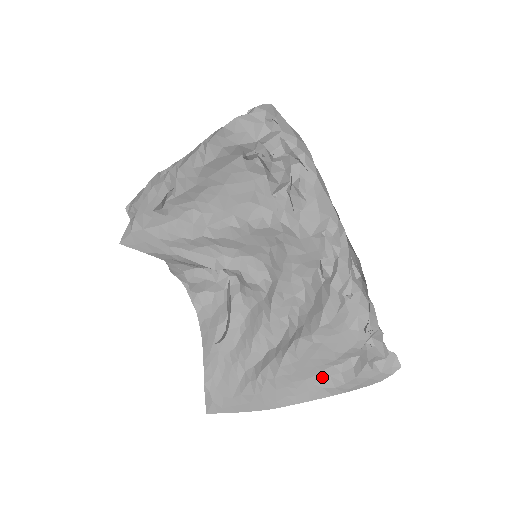
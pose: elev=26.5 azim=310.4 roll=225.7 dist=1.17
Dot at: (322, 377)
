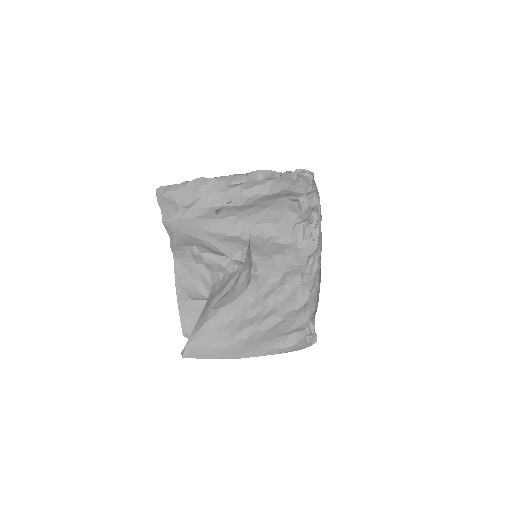
Dot at: (274, 342)
